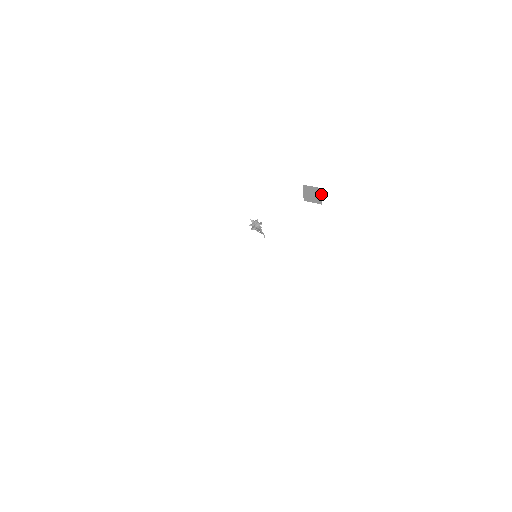
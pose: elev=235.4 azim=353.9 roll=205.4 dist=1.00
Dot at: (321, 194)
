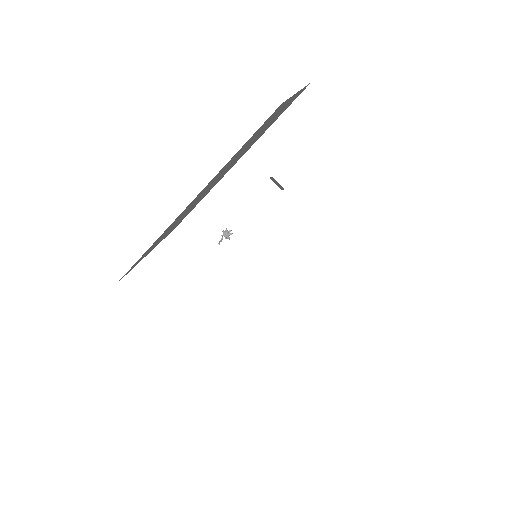
Dot at: (276, 181)
